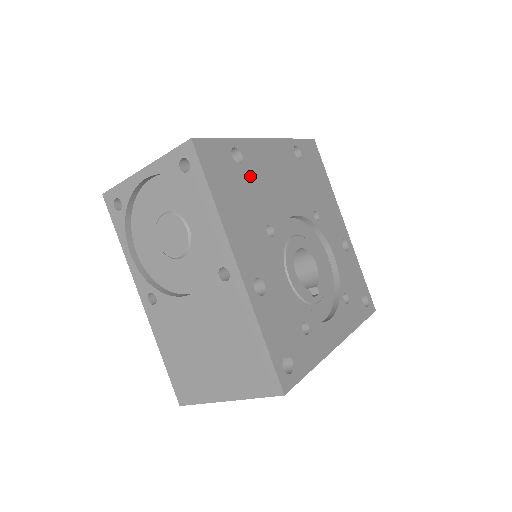
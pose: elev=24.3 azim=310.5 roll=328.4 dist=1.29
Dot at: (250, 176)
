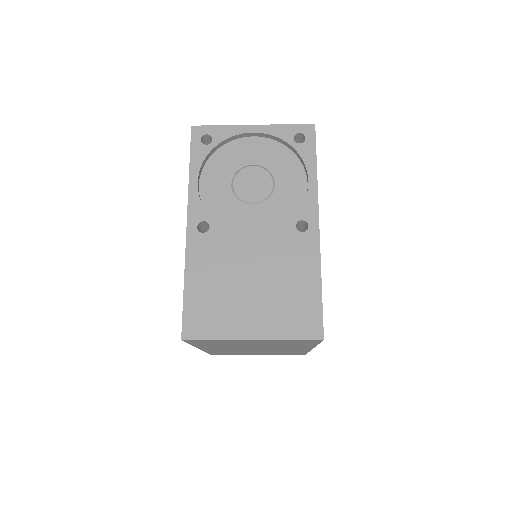
Dot at: occluded
